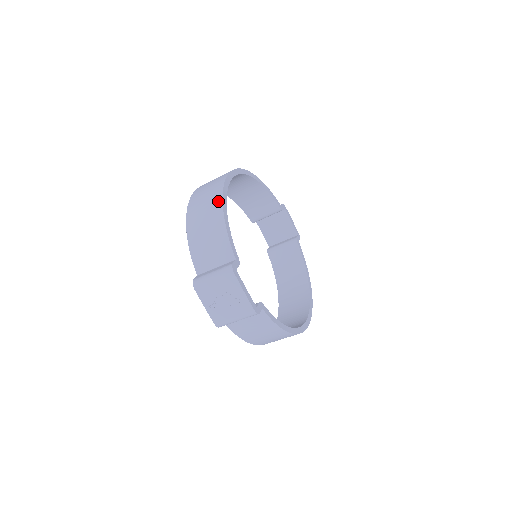
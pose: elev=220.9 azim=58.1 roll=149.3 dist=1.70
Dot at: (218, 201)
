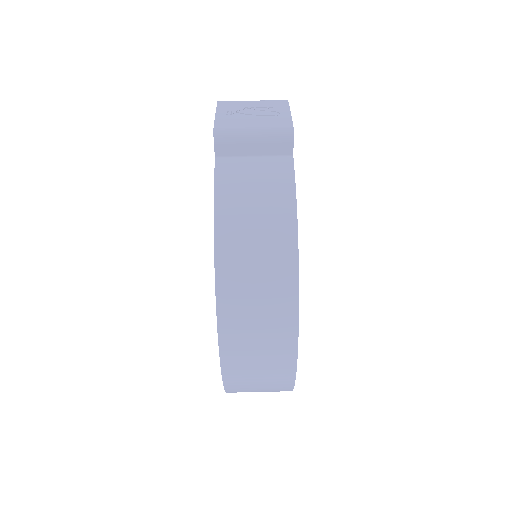
Dot at: occluded
